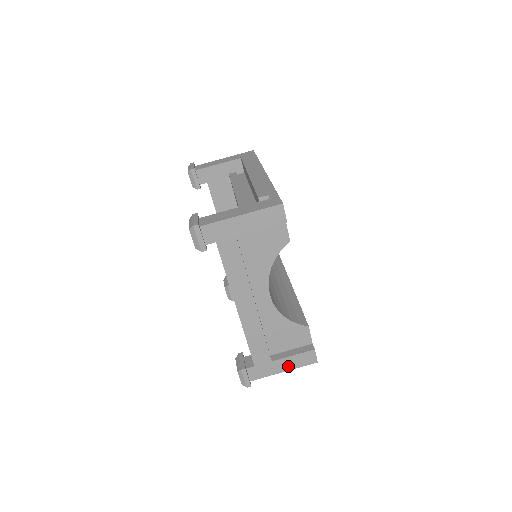
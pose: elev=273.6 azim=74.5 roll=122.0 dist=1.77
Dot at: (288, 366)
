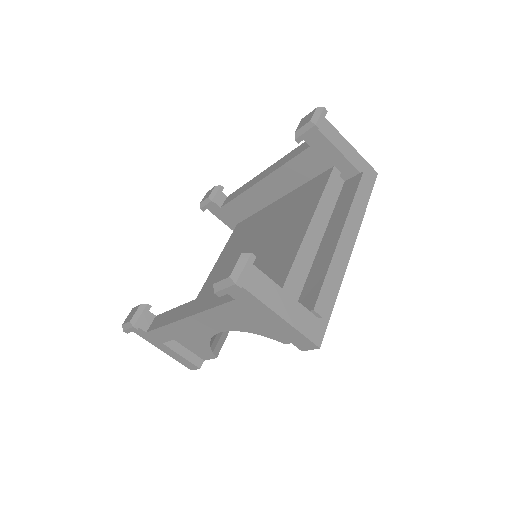
Dot at: (169, 353)
